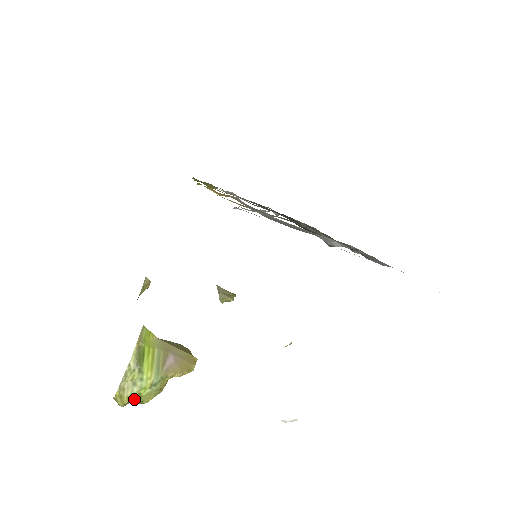
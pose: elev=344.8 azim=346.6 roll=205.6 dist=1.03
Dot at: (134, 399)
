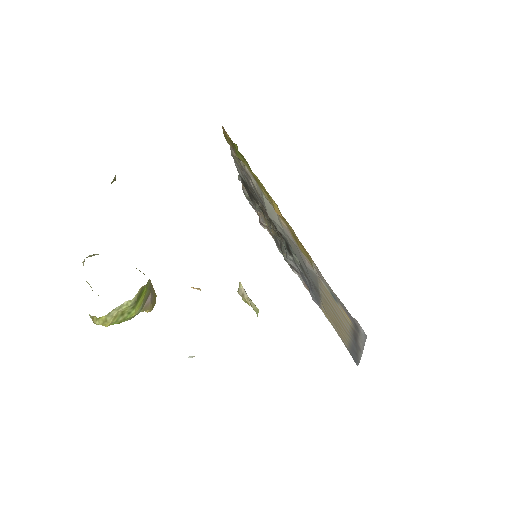
Dot at: (111, 323)
